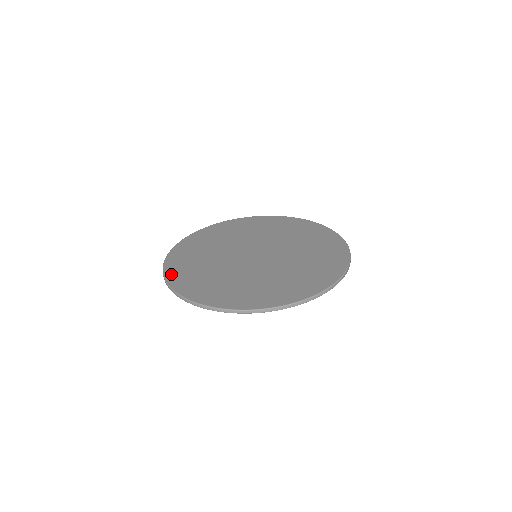
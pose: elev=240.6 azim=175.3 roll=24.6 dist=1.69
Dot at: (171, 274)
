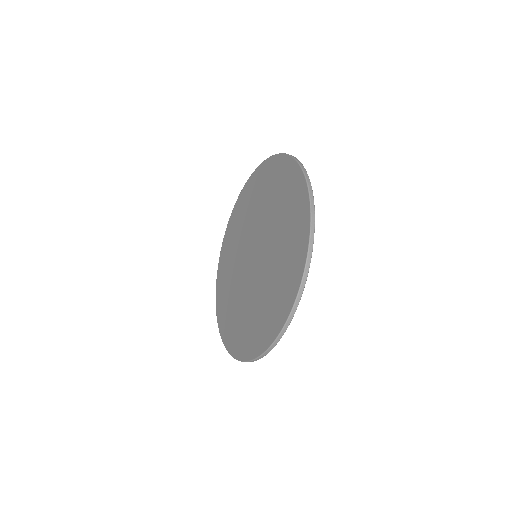
Dot at: (222, 330)
